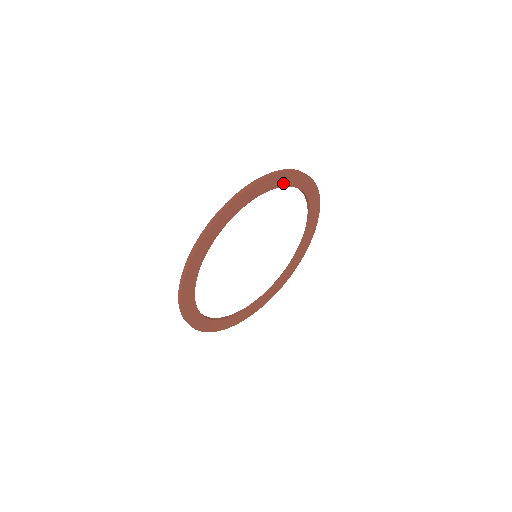
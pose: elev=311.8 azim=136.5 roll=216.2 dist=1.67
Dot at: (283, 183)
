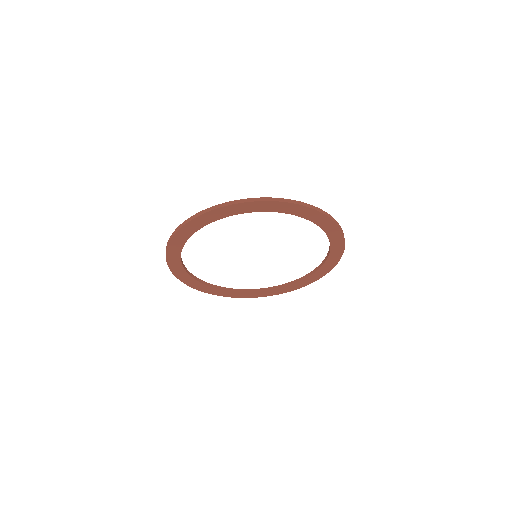
Dot at: (272, 209)
